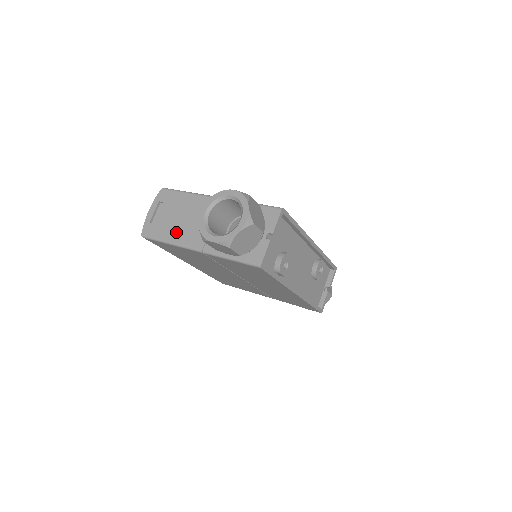
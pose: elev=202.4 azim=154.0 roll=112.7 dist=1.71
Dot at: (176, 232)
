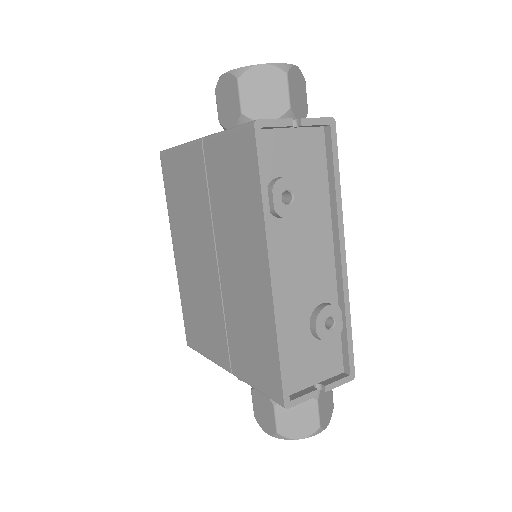
Dot at: occluded
